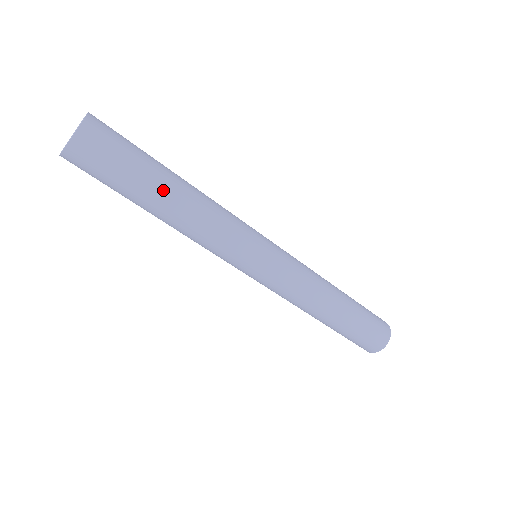
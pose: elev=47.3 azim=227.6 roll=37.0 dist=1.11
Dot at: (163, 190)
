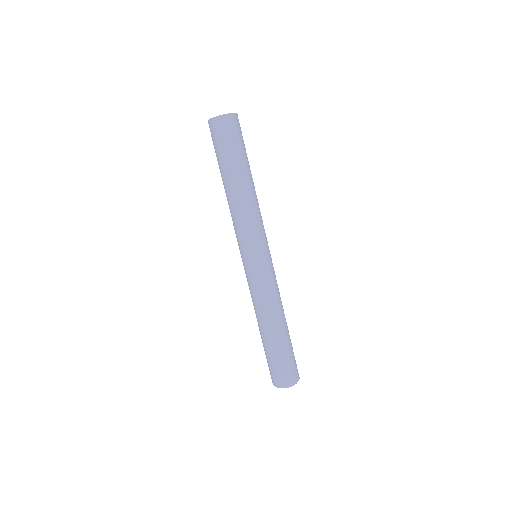
Dot at: (232, 175)
